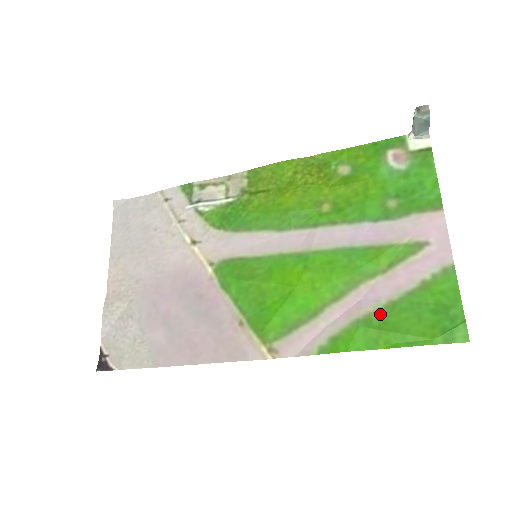
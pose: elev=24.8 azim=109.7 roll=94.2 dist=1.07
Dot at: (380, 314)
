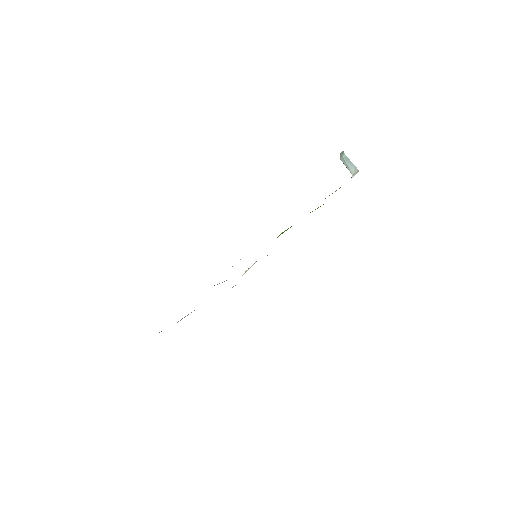
Dot at: occluded
